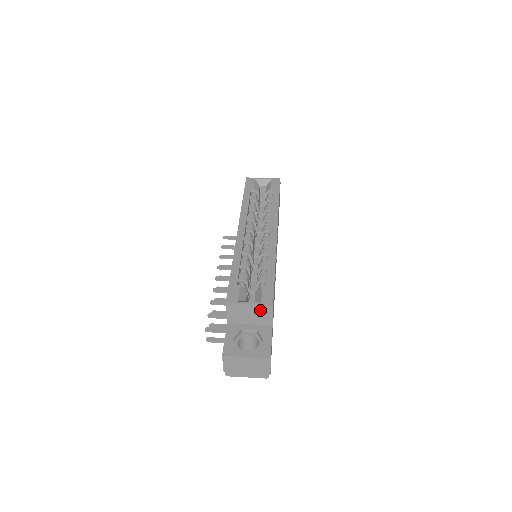
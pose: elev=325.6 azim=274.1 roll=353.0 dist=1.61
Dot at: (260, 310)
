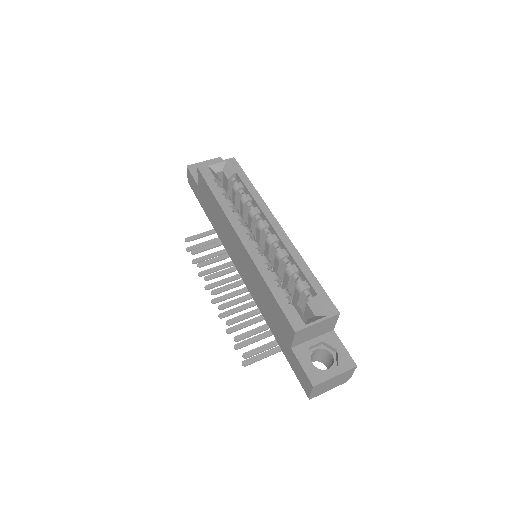
Dot at: (326, 323)
